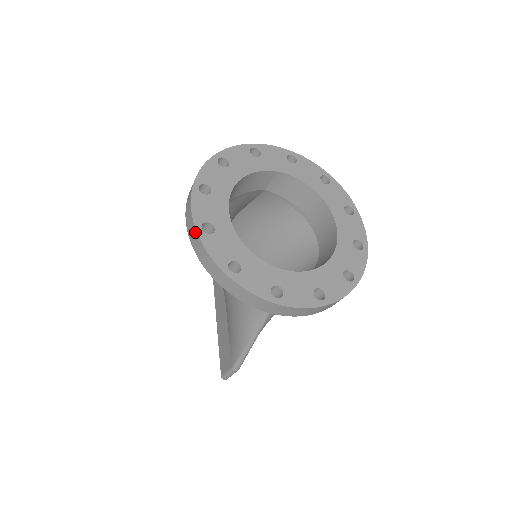
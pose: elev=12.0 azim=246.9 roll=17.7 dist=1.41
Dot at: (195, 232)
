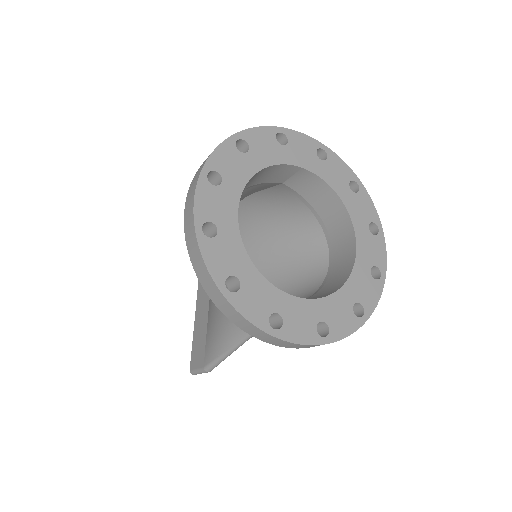
Dot at: (193, 232)
